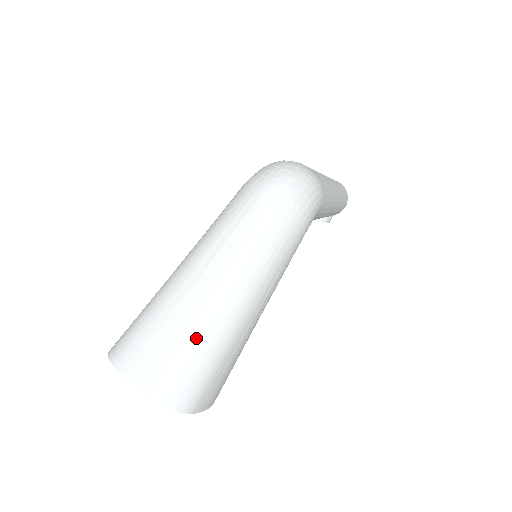
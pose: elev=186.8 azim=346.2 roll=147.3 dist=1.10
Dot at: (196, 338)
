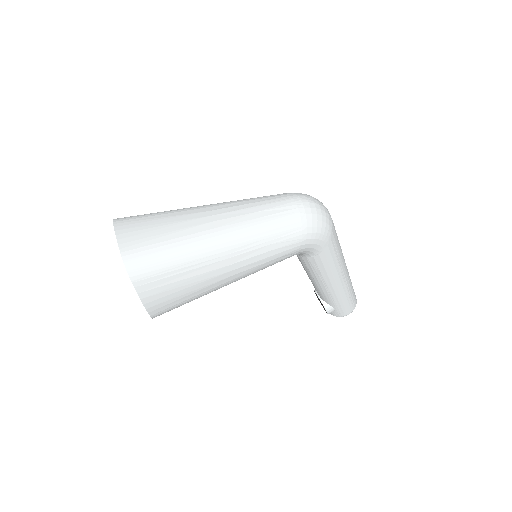
Dot at: (177, 236)
